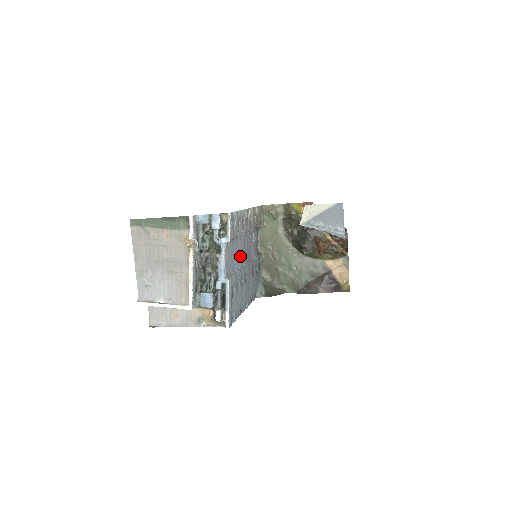
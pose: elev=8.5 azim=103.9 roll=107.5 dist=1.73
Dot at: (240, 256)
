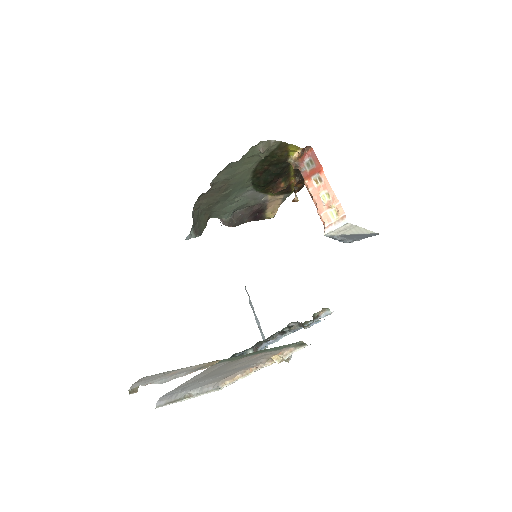
Dot at: occluded
